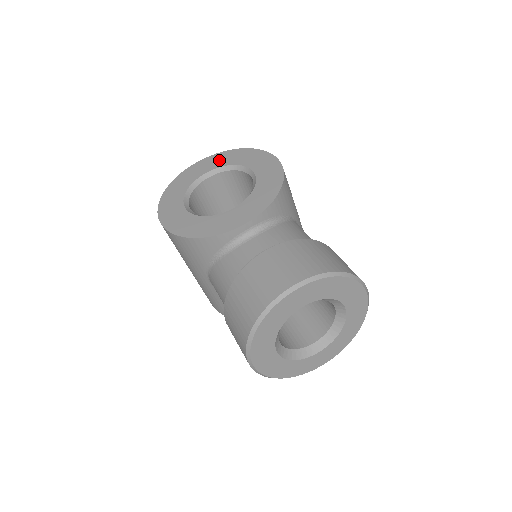
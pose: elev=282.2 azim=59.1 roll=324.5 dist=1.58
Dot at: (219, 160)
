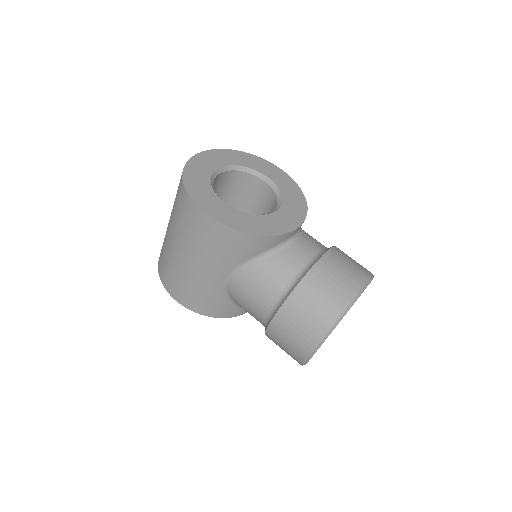
Dot at: (224, 157)
